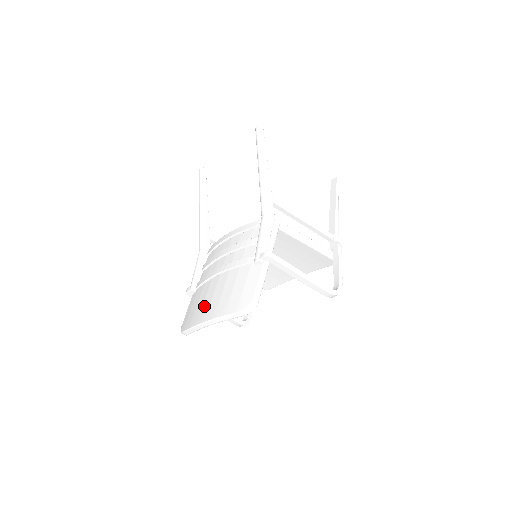
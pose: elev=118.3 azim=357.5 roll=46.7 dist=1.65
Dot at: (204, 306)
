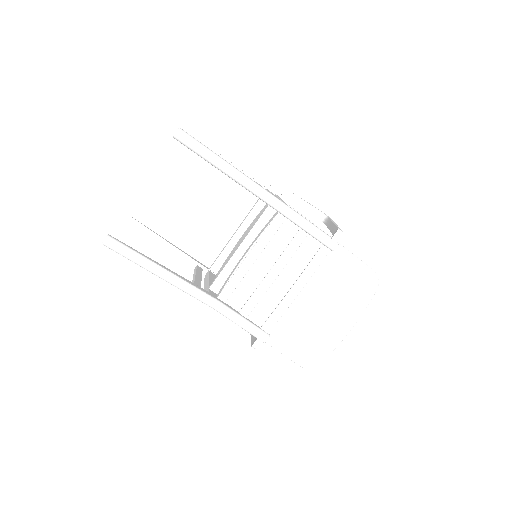
Dot at: (325, 325)
